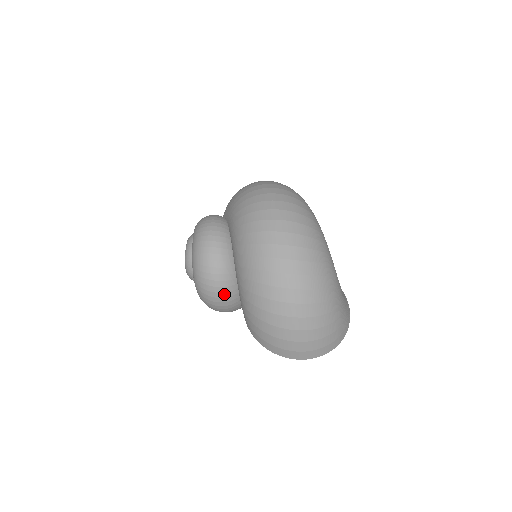
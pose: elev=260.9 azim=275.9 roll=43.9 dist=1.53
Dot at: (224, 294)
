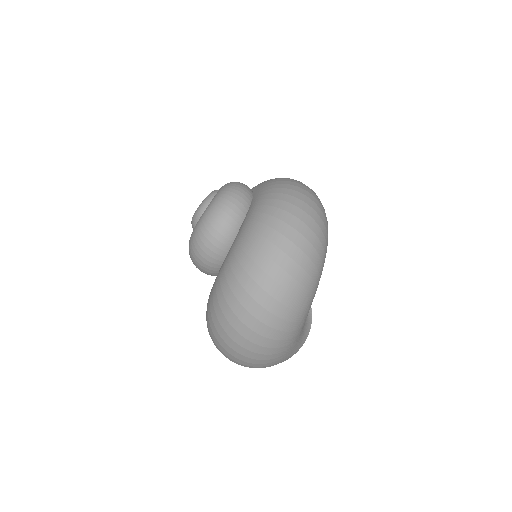
Dot at: (205, 272)
